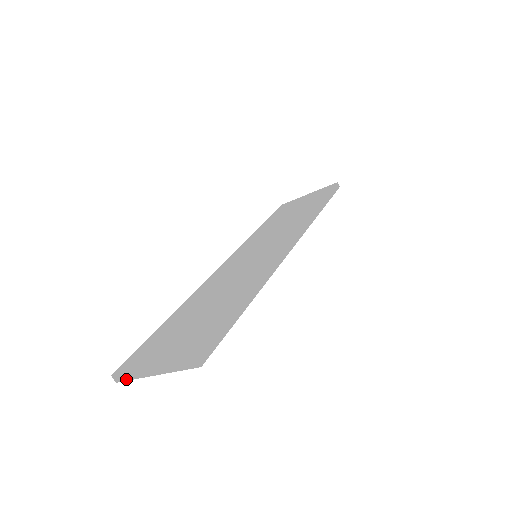
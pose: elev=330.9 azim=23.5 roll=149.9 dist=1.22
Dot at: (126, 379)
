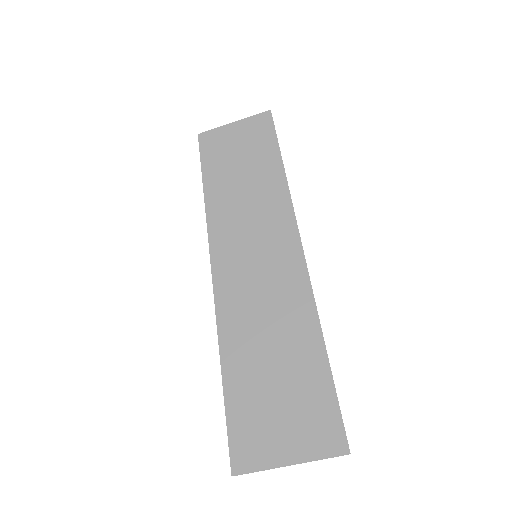
Dot at: occluded
